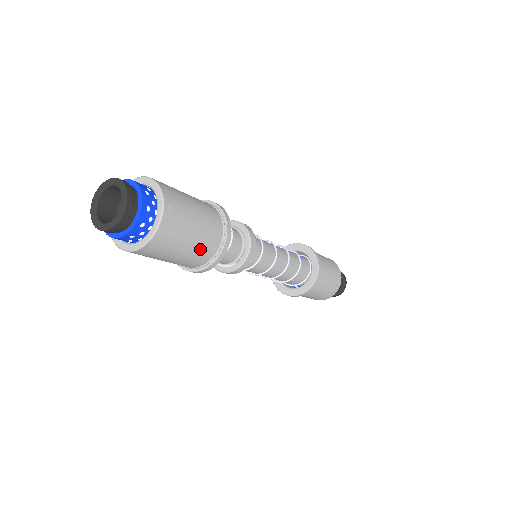
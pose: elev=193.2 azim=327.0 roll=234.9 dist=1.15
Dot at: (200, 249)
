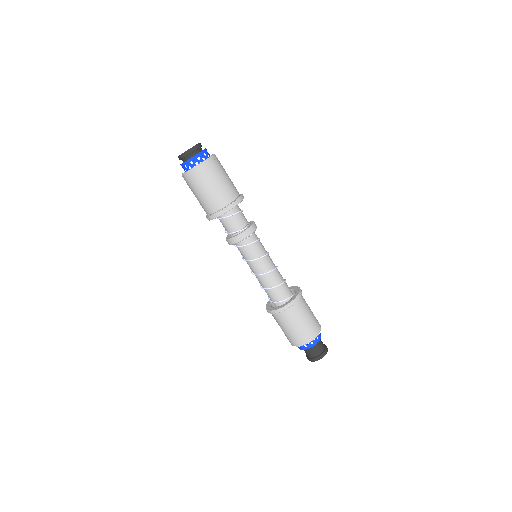
Dot at: (233, 184)
